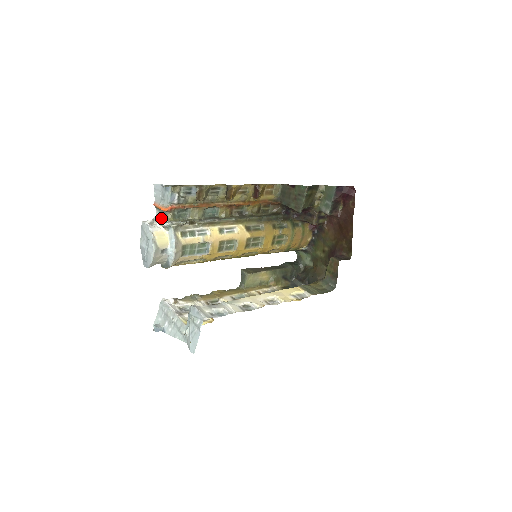
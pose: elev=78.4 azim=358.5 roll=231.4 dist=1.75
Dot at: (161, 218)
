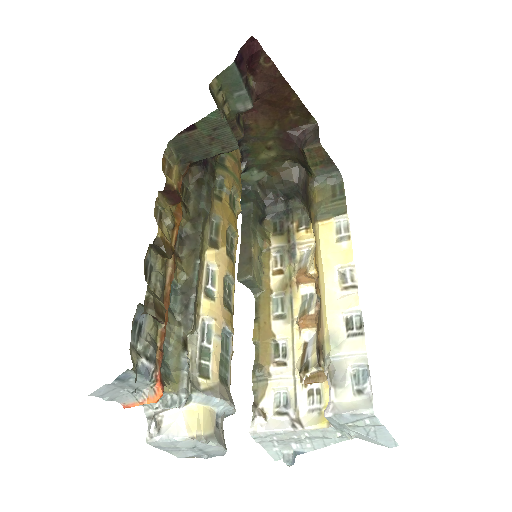
Dot at: (157, 403)
